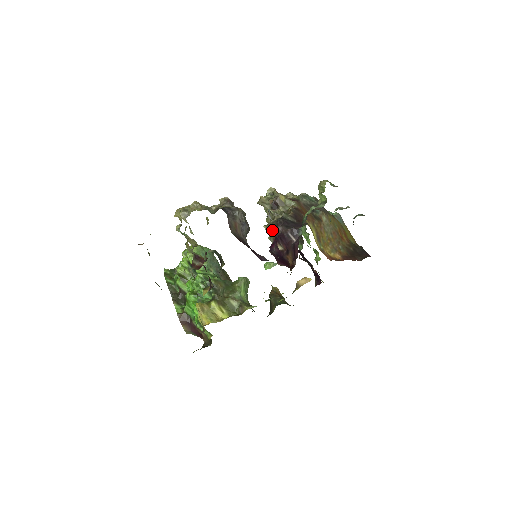
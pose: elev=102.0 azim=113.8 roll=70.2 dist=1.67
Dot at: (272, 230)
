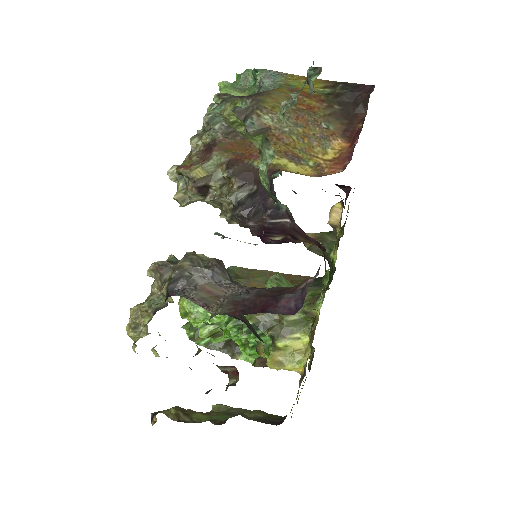
Dot at: occluded
